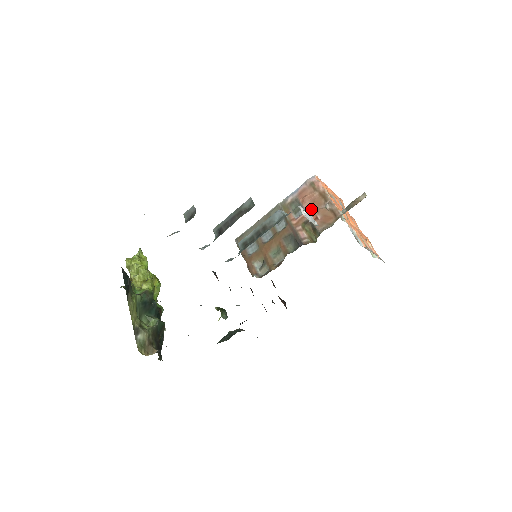
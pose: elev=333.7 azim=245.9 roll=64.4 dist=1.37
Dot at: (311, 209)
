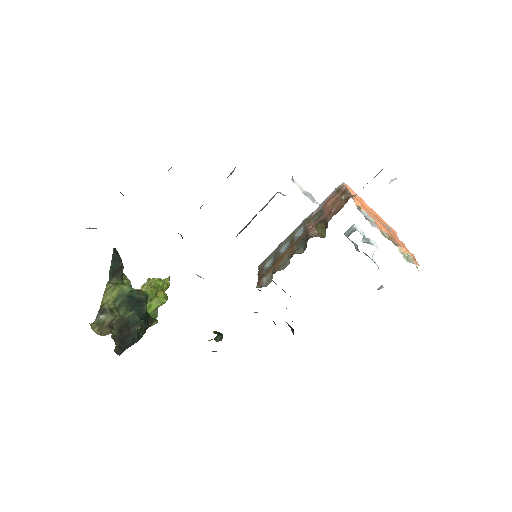
Dot at: (329, 209)
